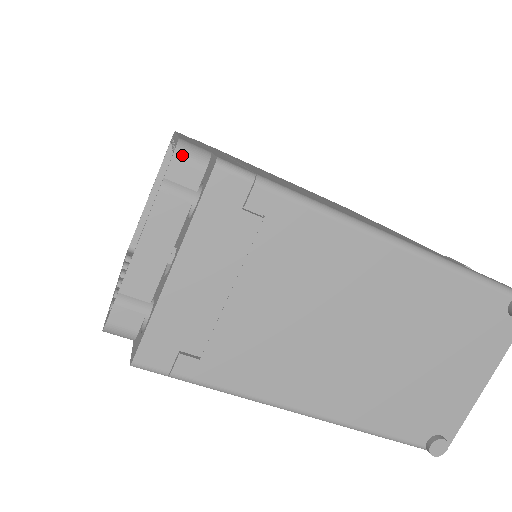
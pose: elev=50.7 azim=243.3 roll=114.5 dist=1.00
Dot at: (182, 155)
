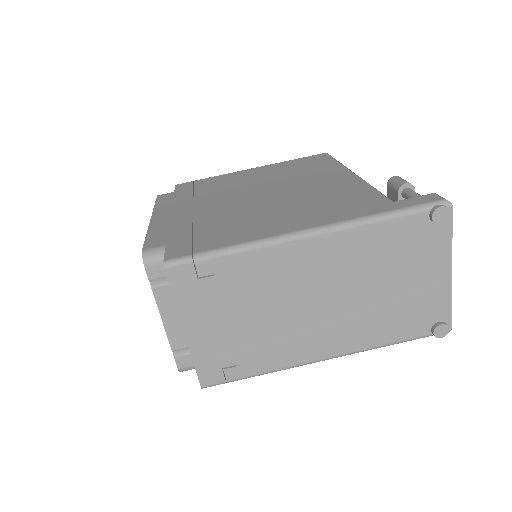
Dot at: (149, 262)
